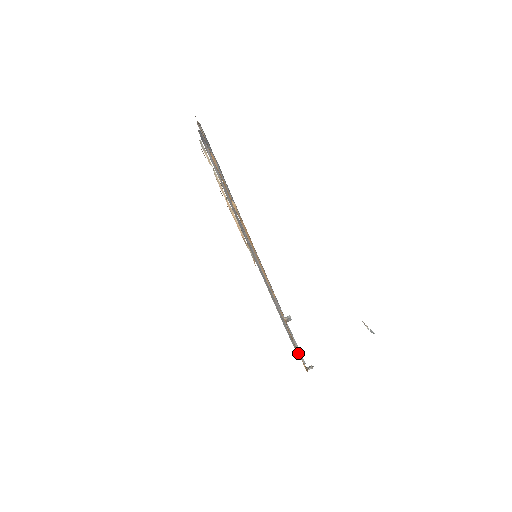
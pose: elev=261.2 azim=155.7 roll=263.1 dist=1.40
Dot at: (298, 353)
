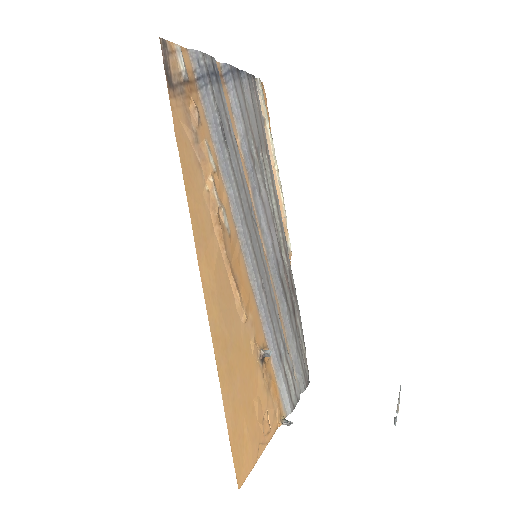
Dot at: (276, 398)
